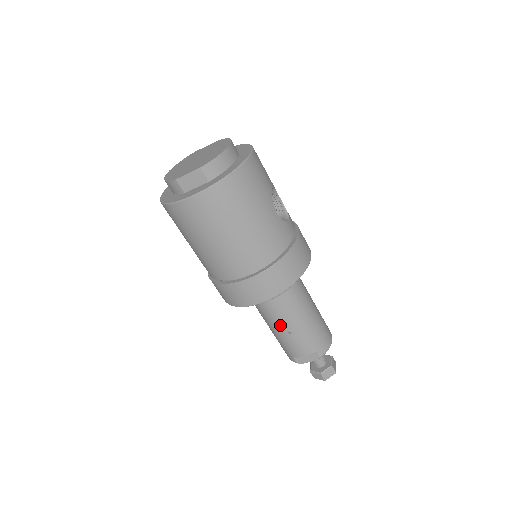
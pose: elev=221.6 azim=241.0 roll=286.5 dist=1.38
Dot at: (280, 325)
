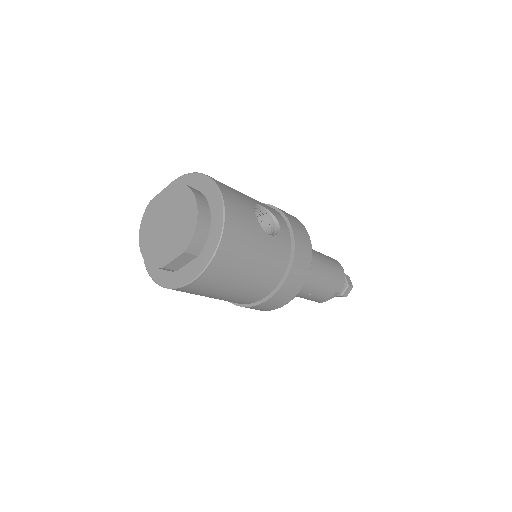
Dot at: (300, 294)
